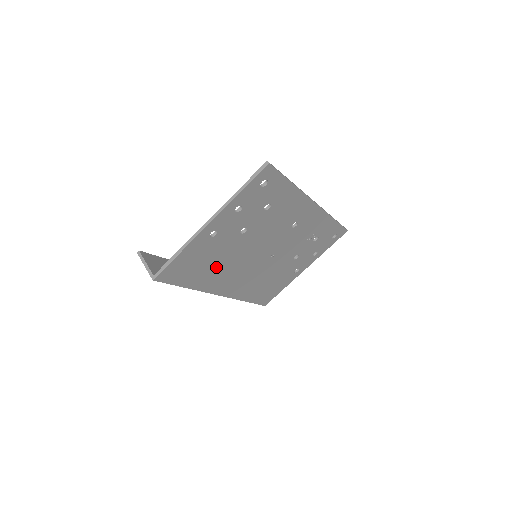
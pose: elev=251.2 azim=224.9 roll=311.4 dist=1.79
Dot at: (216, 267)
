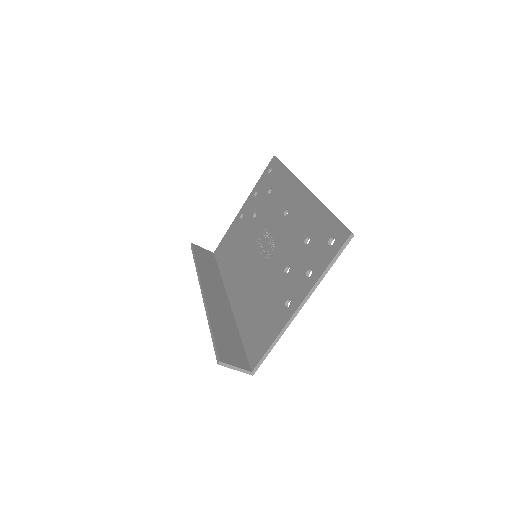
Dot at: occluded
